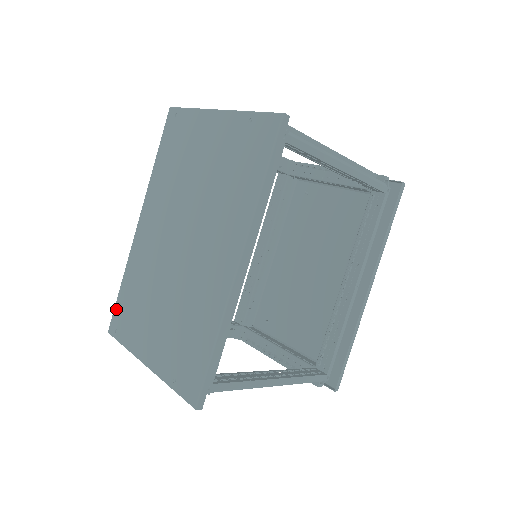
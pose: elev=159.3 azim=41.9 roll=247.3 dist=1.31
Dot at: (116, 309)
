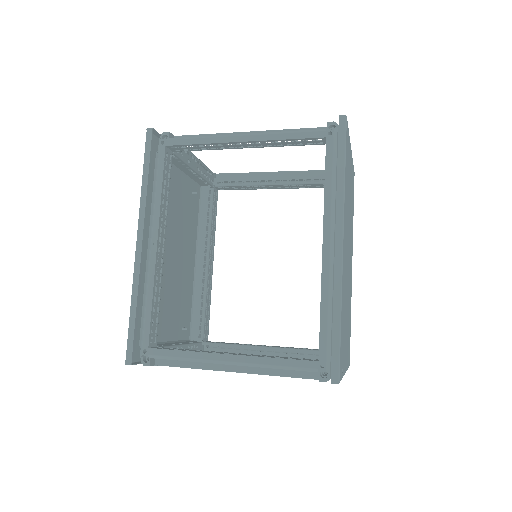
Dot at: (190, 332)
